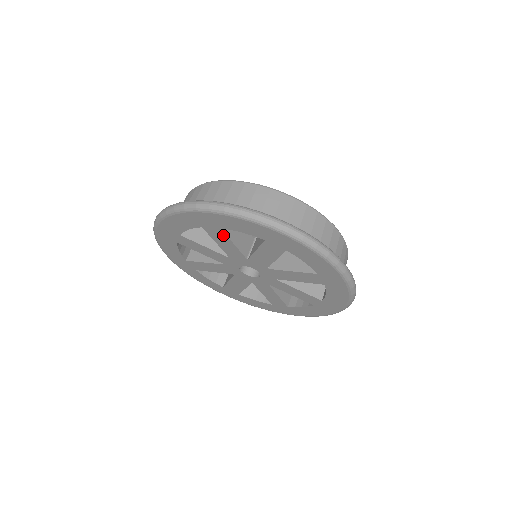
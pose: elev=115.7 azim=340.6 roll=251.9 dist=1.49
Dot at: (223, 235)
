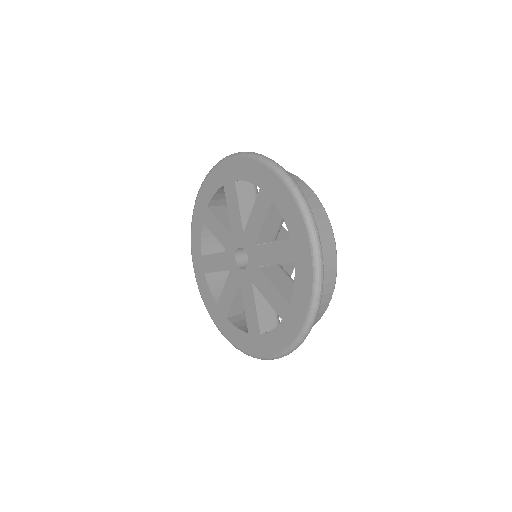
Dot at: (266, 208)
